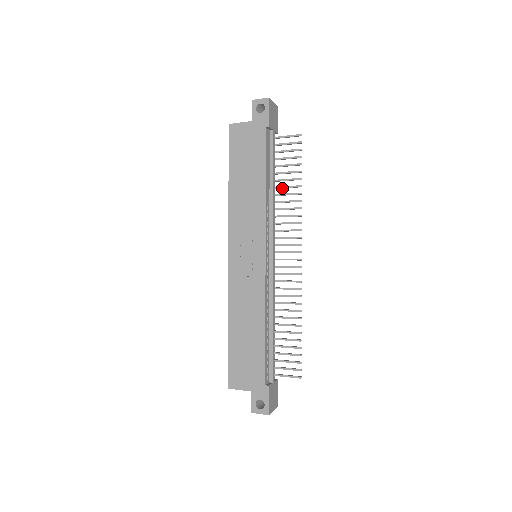
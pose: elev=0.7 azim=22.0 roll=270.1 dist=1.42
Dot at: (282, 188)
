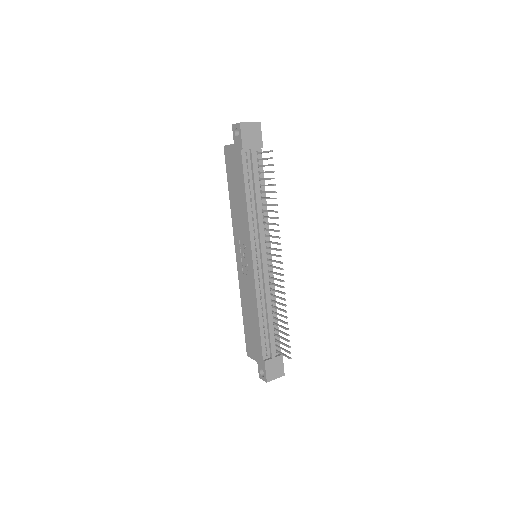
Dot at: occluded
